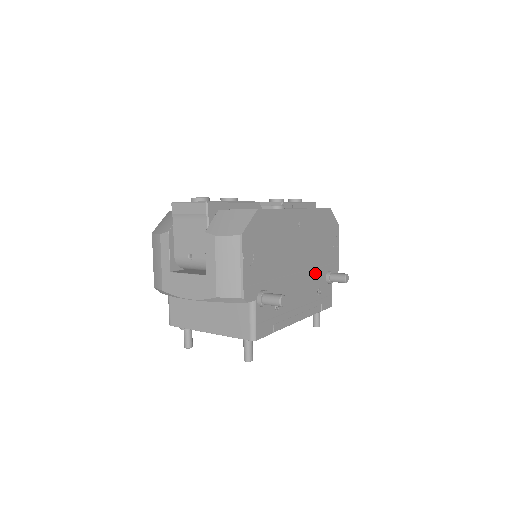
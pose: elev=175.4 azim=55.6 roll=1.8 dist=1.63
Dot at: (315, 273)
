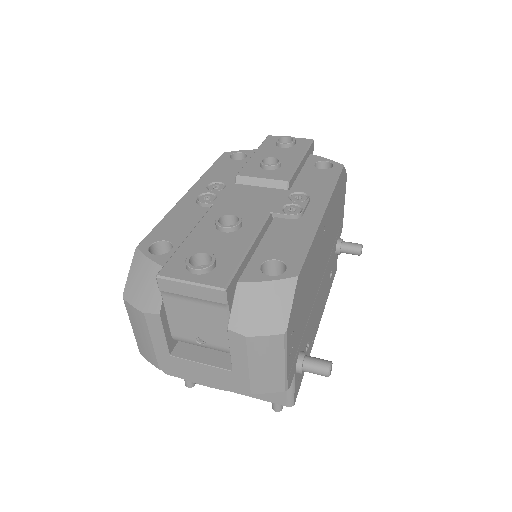
Dot at: (330, 260)
